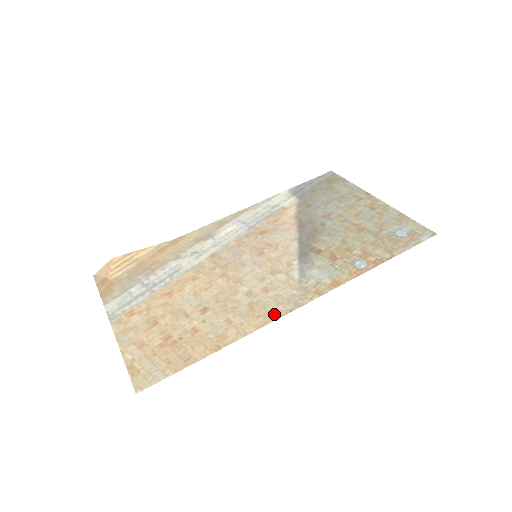
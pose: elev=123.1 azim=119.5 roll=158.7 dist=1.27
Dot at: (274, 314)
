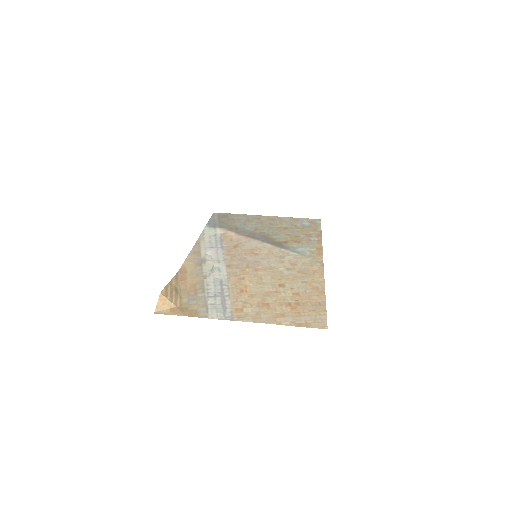
Dot at: (318, 269)
